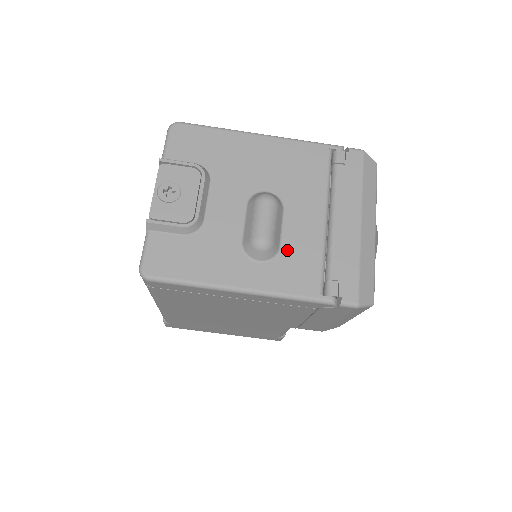
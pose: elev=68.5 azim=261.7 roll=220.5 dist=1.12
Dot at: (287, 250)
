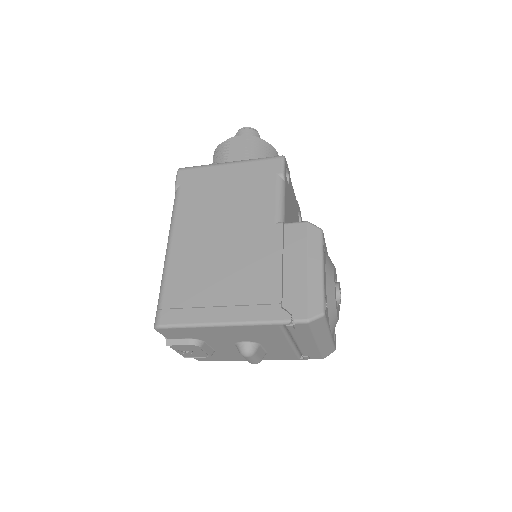
Dot at: (272, 353)
